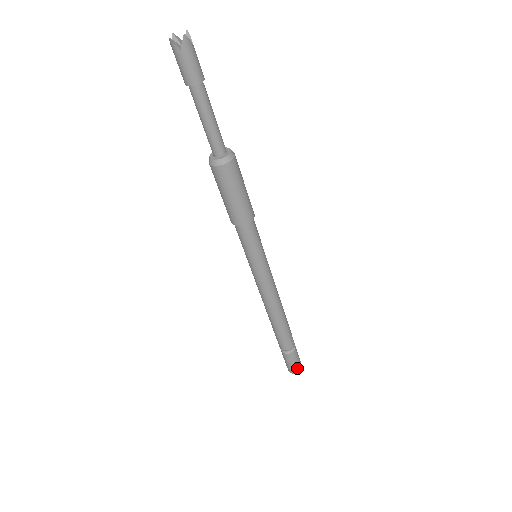
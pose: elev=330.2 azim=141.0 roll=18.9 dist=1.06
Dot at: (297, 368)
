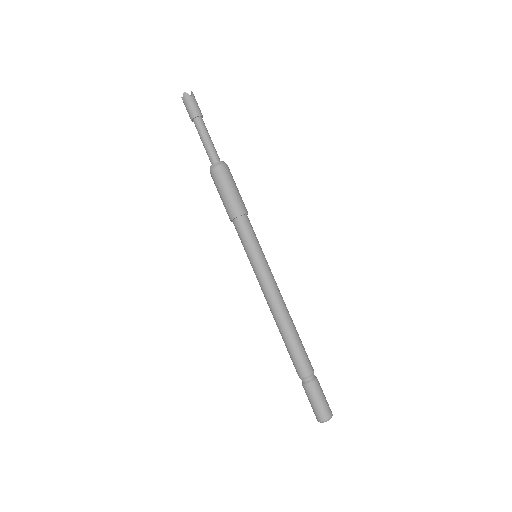
Dot at: (319, 412)
